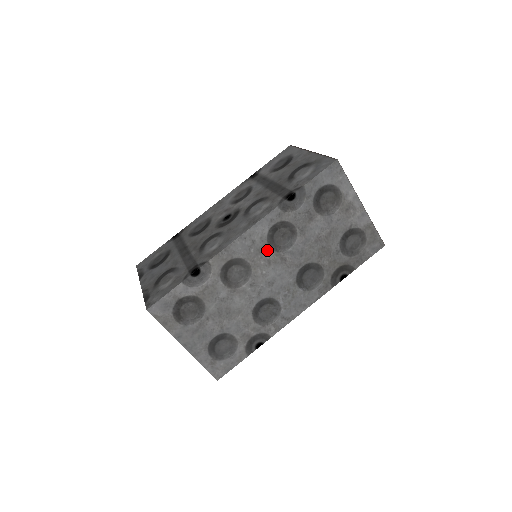
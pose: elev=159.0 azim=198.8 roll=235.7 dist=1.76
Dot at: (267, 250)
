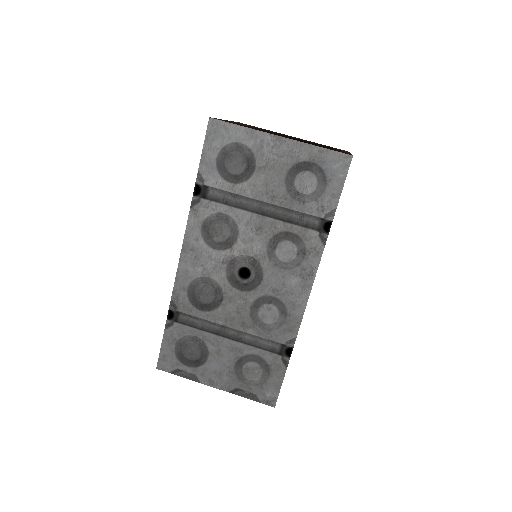
Dot at: occluded
